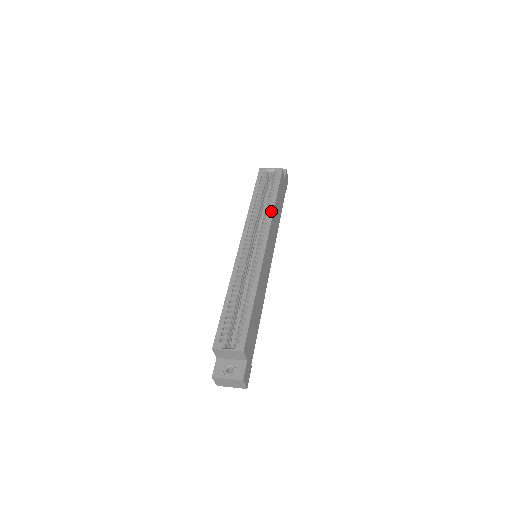
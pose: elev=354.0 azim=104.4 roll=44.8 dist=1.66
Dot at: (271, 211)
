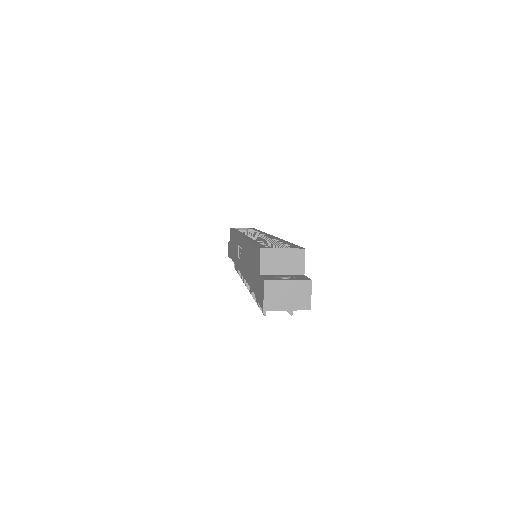
Dot at: occluded
